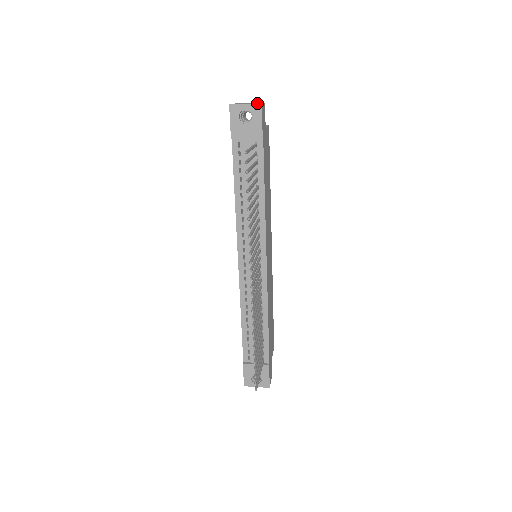
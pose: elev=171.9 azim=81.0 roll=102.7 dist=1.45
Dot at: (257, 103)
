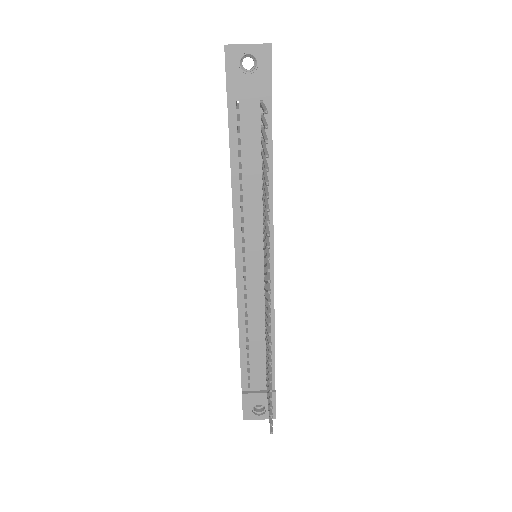
Dot at: (265, 43)
